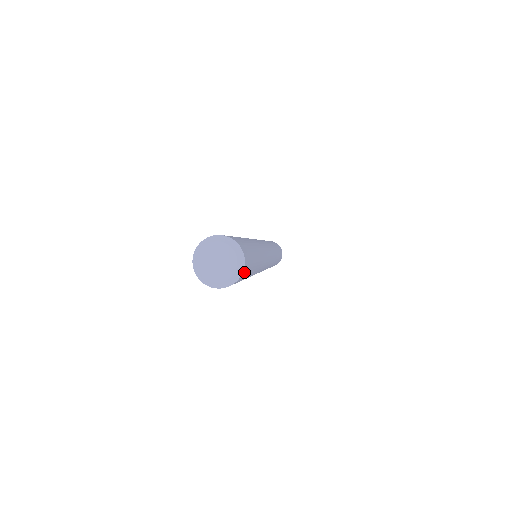
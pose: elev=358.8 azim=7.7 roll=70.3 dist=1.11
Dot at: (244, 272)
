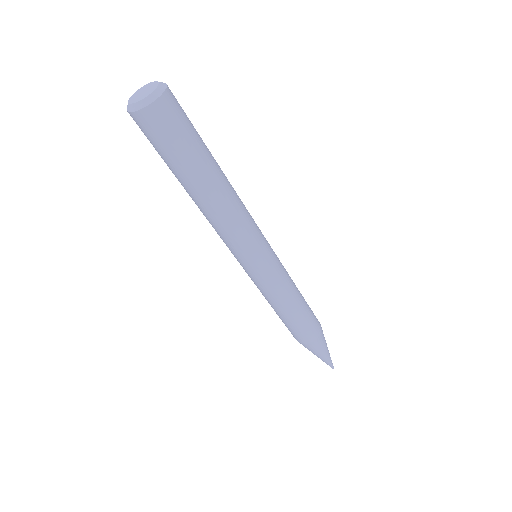
Dot at: (172, 97)
